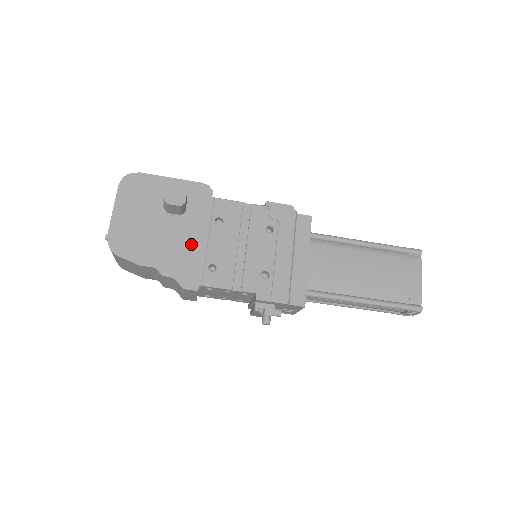
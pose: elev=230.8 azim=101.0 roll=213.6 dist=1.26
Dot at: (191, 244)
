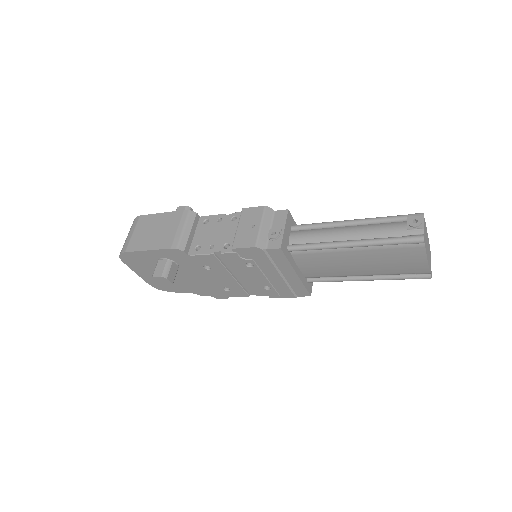
Dot at: (201, 281)
